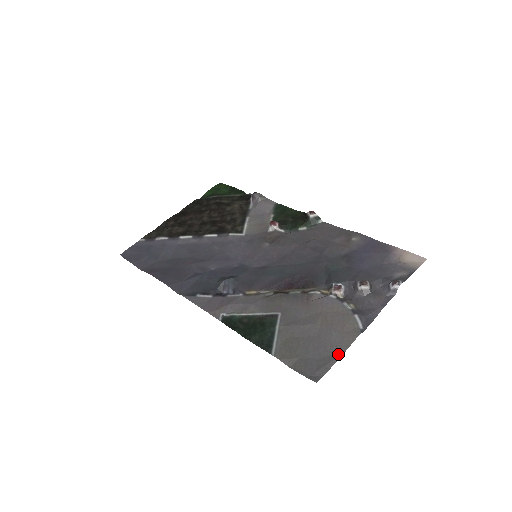
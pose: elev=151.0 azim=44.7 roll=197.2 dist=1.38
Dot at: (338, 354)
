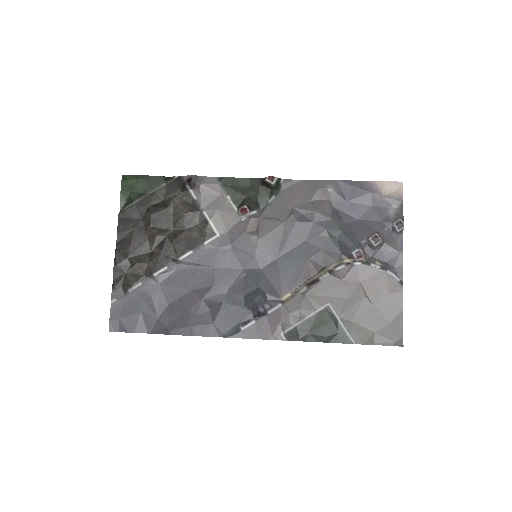
Dot at: (399, 313)
